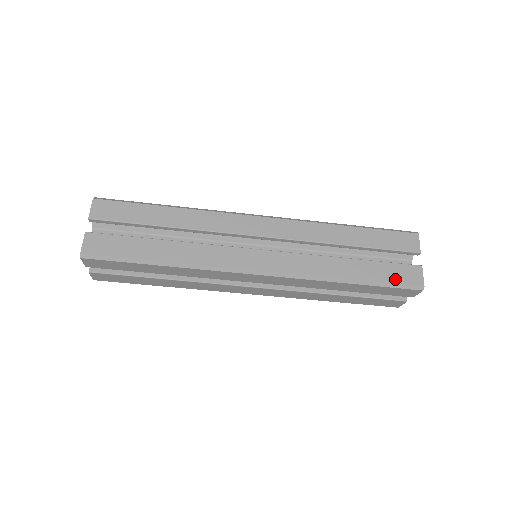
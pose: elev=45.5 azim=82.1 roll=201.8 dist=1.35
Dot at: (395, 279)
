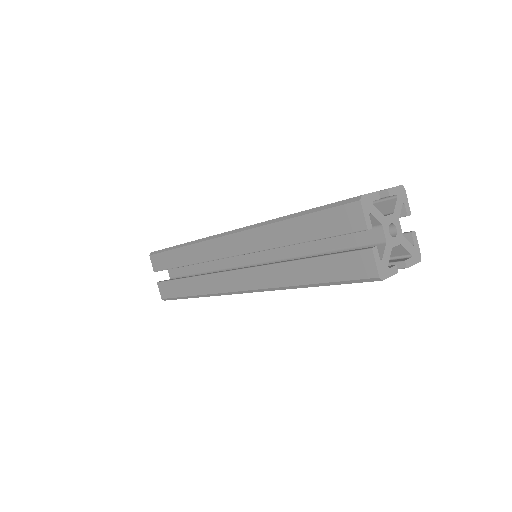
Dot at: (345, 275)
